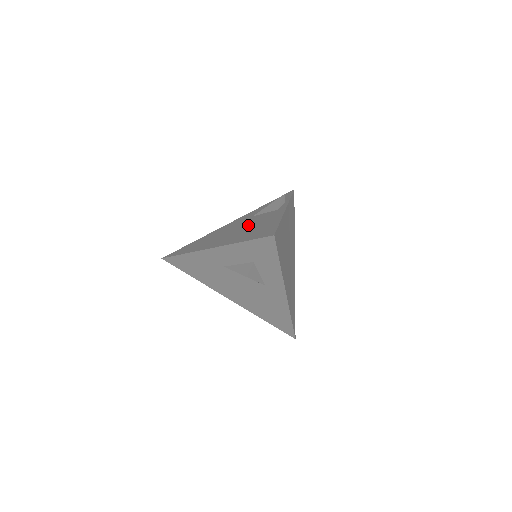
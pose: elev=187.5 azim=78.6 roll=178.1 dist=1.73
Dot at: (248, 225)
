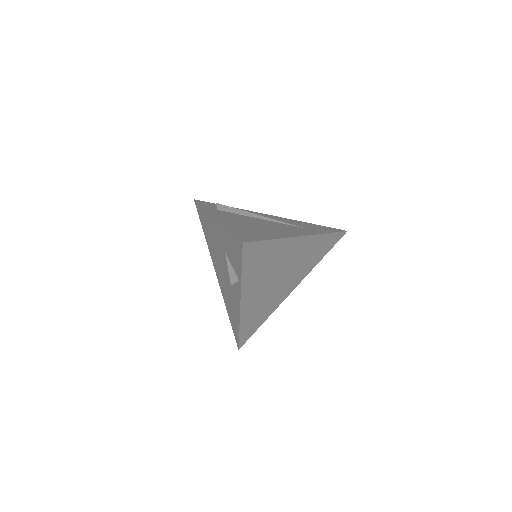
Dot at: (225, 279)
